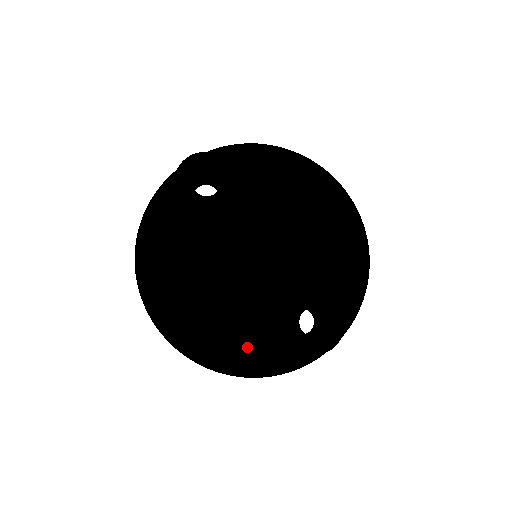
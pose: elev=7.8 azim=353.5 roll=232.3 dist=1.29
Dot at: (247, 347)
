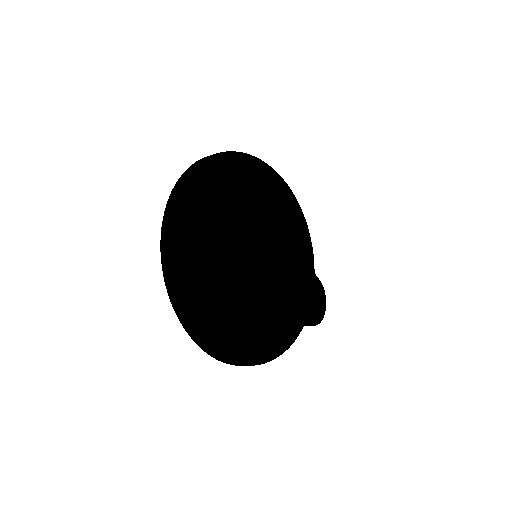
Dot at: (280, 335)
